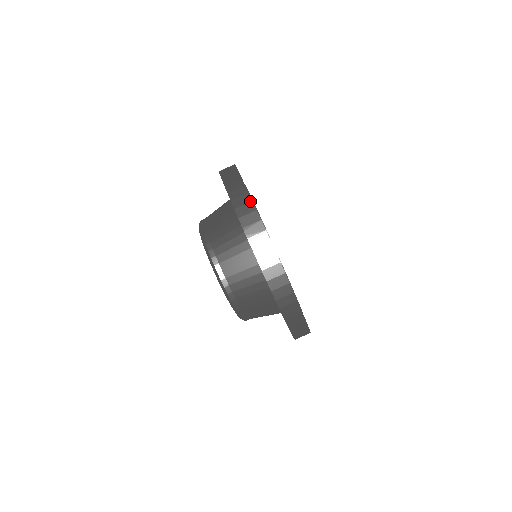
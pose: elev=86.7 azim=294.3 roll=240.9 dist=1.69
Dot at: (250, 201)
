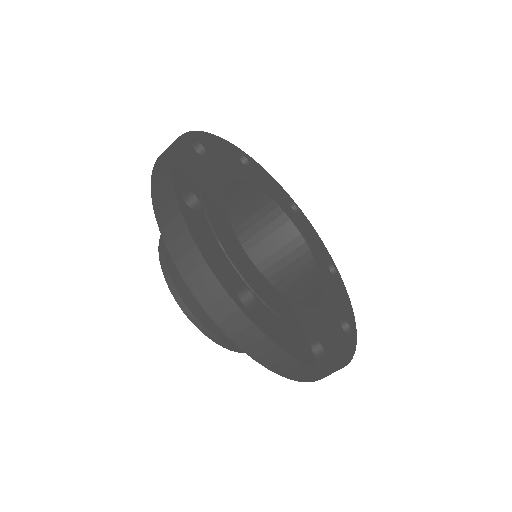
Dot at: (167, 163)
